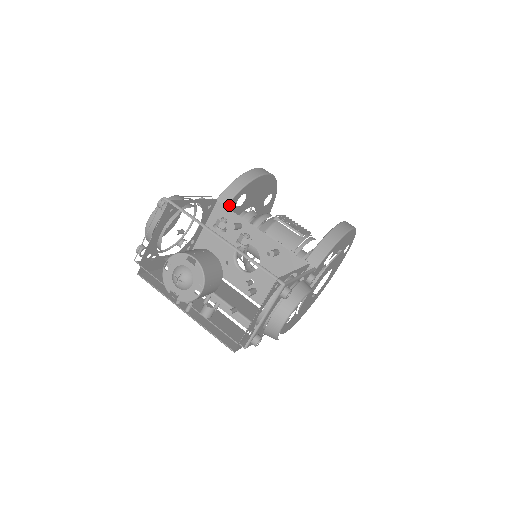
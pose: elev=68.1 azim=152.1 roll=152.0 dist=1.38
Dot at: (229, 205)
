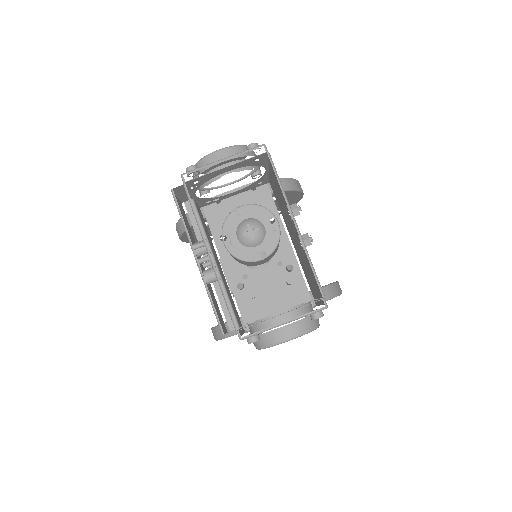
Dot at: occluded
